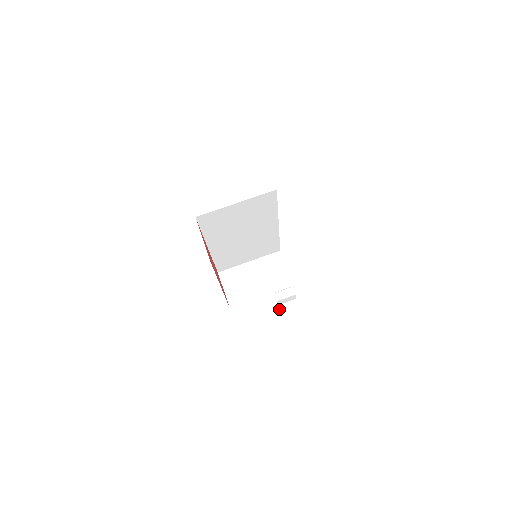
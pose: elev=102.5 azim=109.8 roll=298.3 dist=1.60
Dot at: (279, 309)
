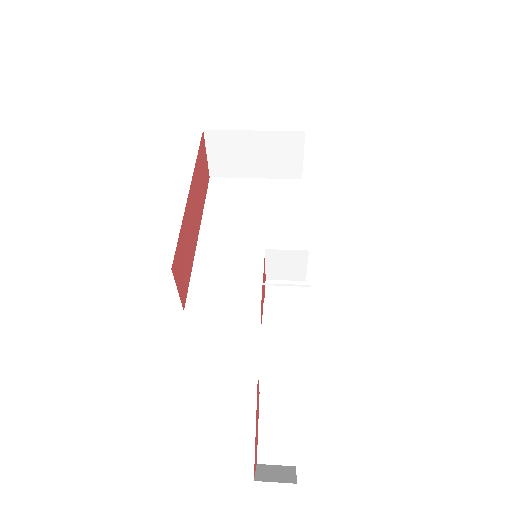
Dot at: (261, 322)
